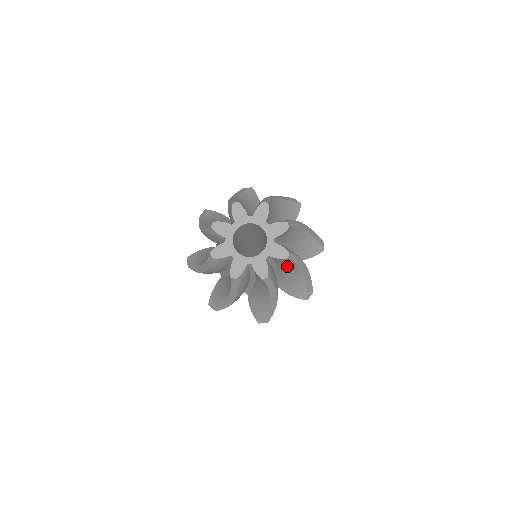
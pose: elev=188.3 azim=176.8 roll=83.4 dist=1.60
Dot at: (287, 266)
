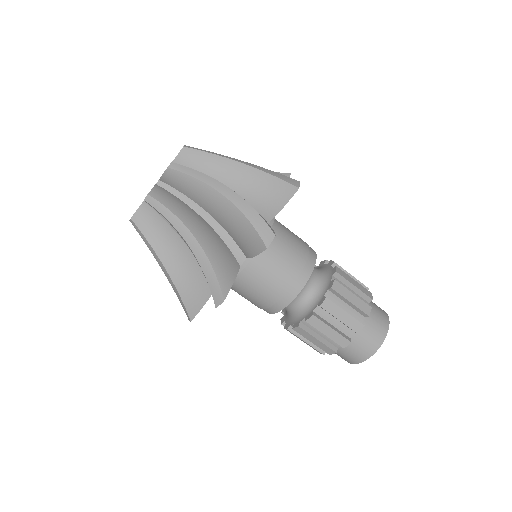
Dot at: (214, 168)
